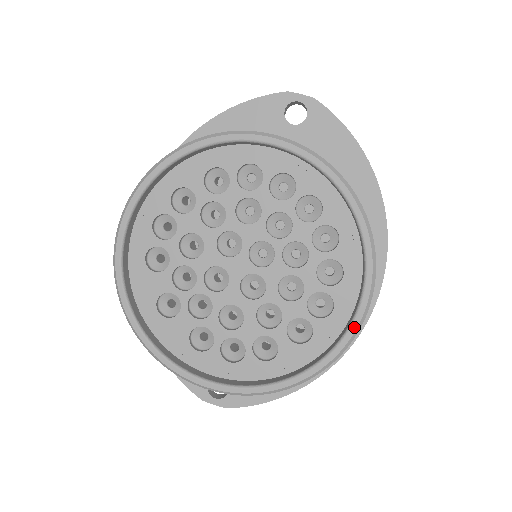
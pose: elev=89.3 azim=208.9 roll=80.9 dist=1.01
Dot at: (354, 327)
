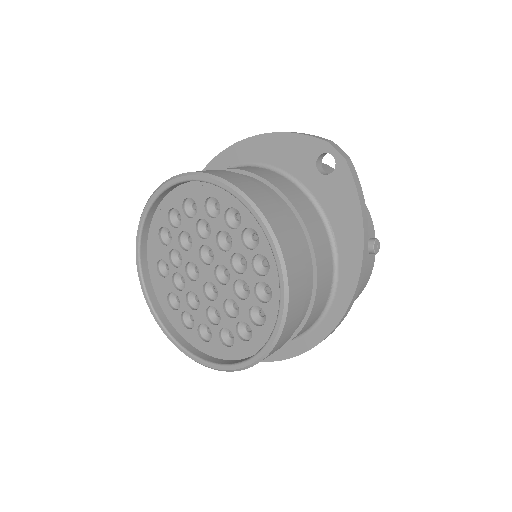
Dot at: (251, 361)
